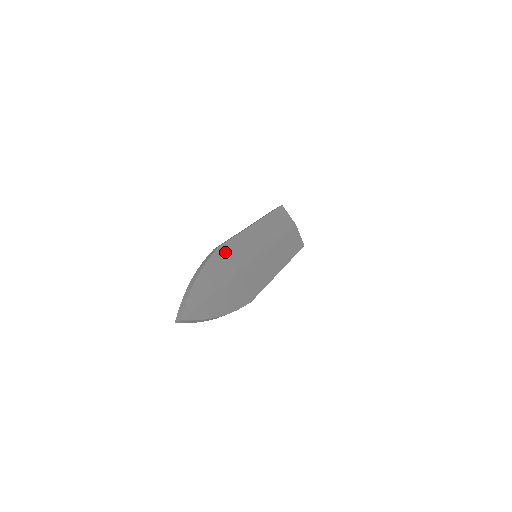
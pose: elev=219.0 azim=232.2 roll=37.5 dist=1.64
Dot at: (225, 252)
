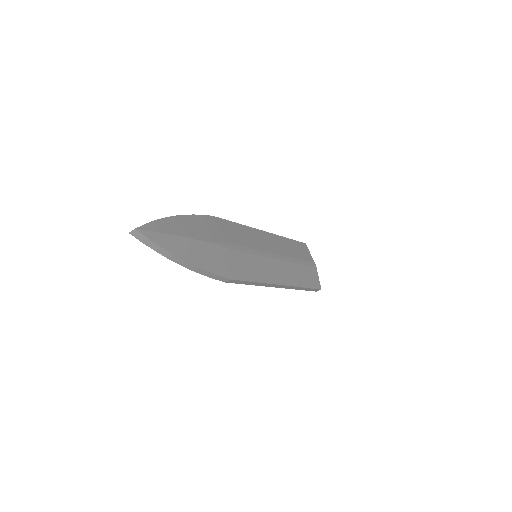
Dot at: (218, 223)
